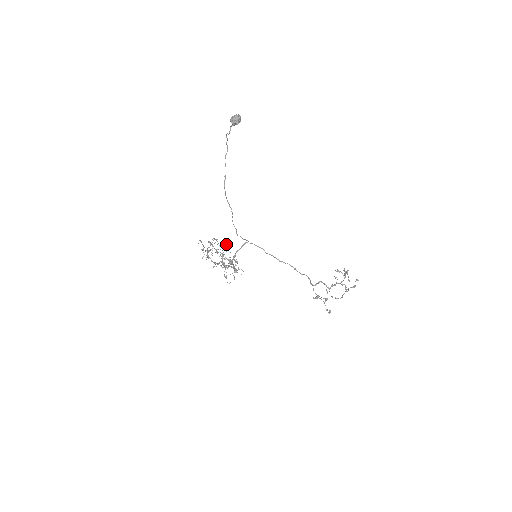
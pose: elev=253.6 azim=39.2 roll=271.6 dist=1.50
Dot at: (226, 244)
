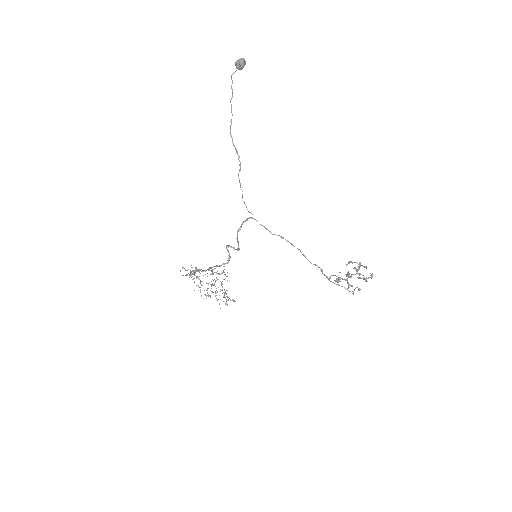
Dot at: (208, 284)
